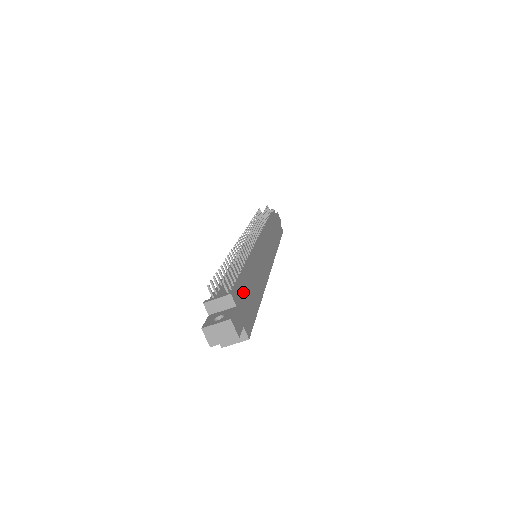
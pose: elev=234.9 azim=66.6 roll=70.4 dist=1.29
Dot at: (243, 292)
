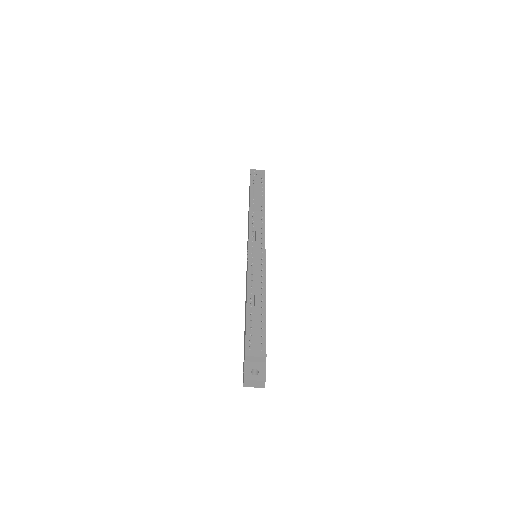
Dot at: occluded
